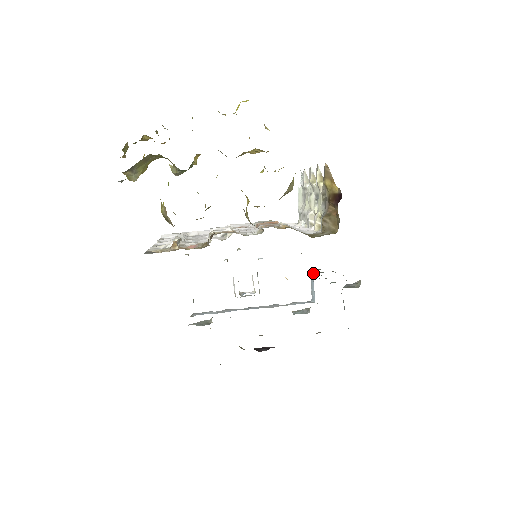
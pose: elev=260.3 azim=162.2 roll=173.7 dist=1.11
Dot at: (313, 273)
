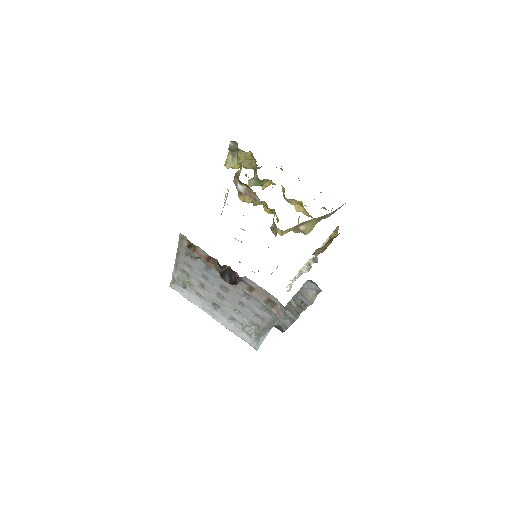
Dot at: occluded
